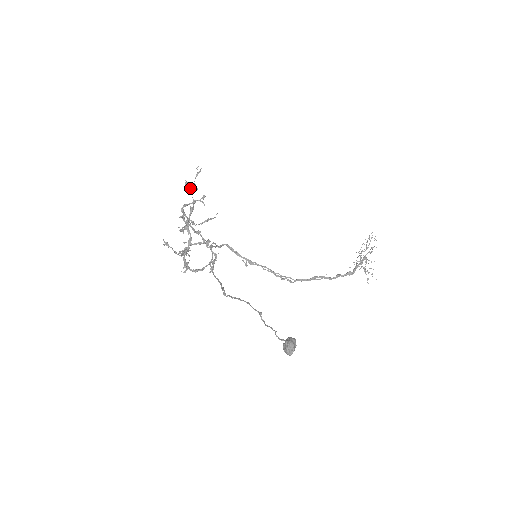
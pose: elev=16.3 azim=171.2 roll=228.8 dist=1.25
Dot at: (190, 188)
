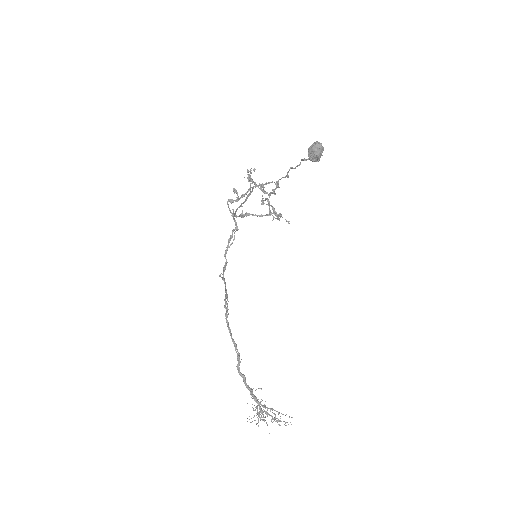
Dot at: occluded
